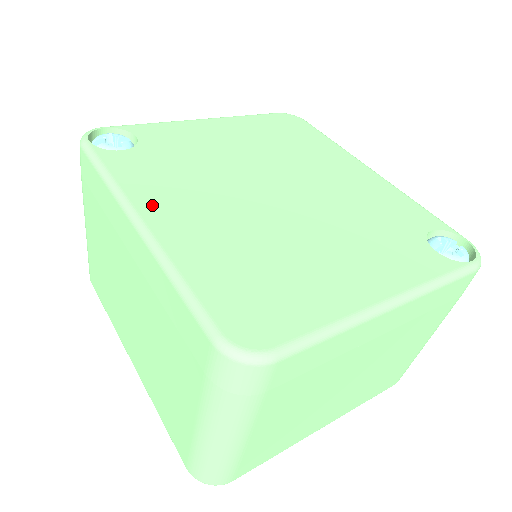
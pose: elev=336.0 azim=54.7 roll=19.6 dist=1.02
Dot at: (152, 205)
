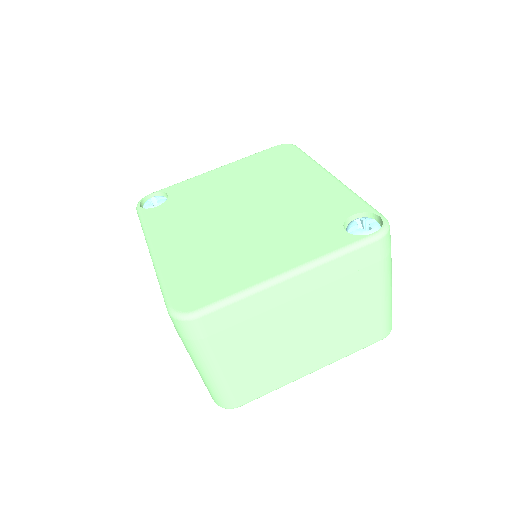
Dot at: (161, 238)
